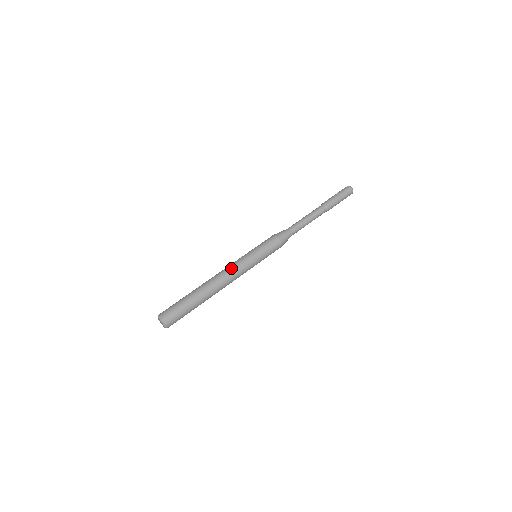
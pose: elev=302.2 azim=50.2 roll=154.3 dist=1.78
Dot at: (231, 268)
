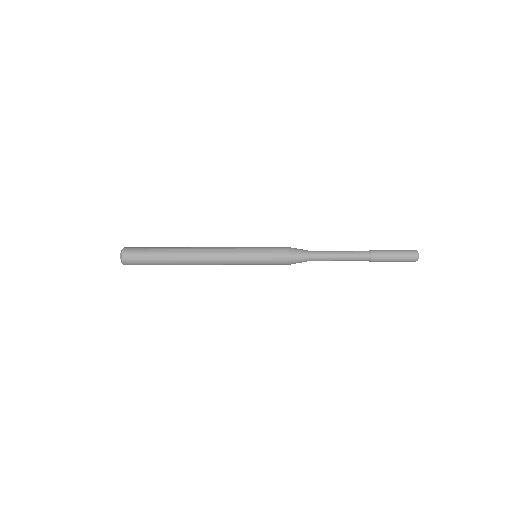
Dot at: (220, 248)
